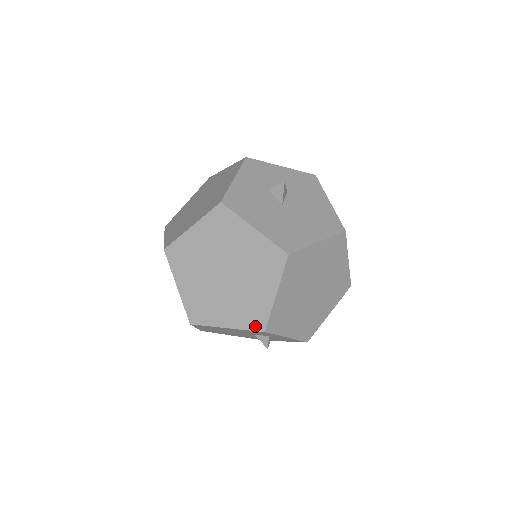
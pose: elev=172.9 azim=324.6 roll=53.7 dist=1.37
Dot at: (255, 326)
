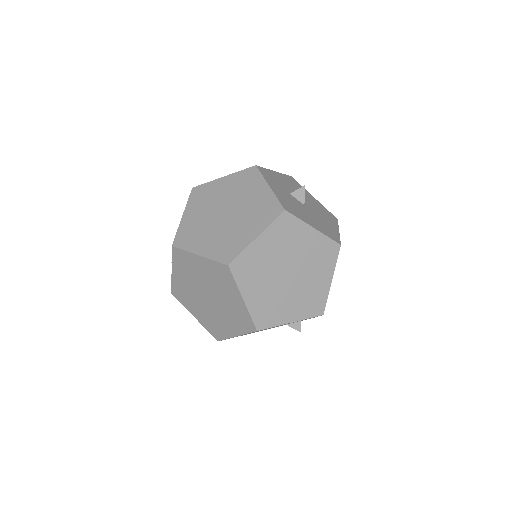
Dot at: (316, 312)
